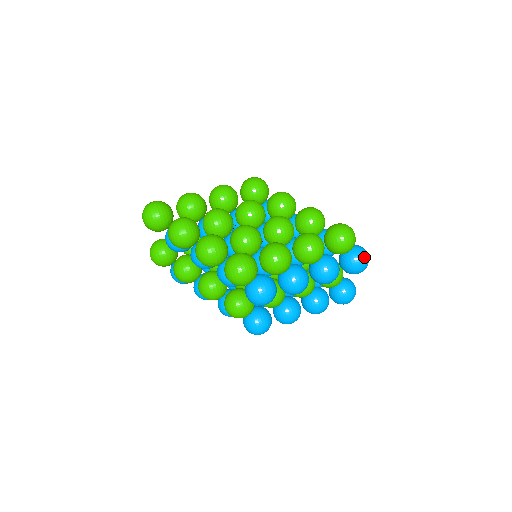
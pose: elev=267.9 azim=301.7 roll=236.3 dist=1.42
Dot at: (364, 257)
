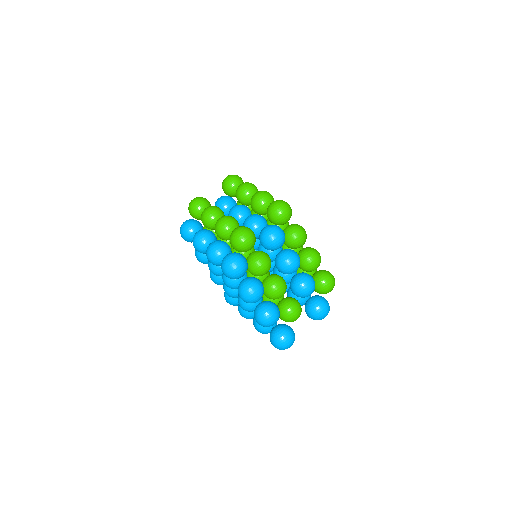
Dot at: occluded
